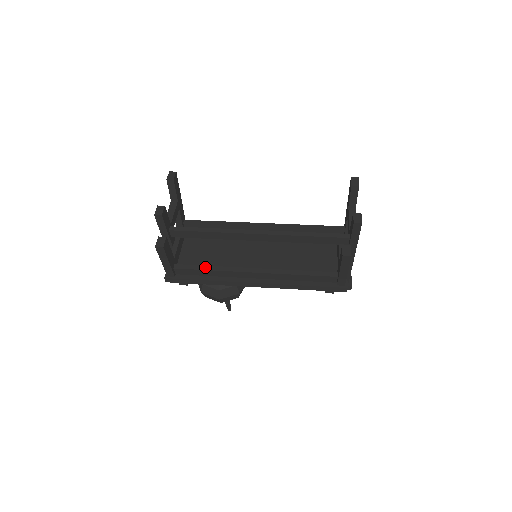
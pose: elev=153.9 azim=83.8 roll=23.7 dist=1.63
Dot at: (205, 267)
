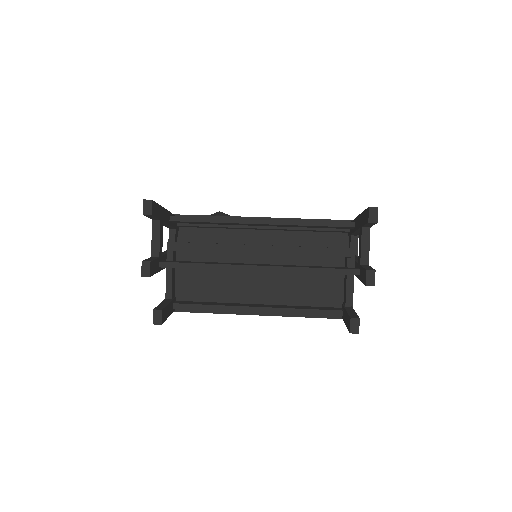
Dot at: (206, 307)
